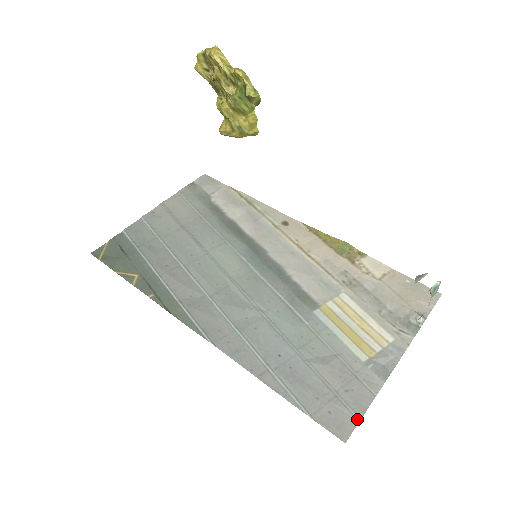
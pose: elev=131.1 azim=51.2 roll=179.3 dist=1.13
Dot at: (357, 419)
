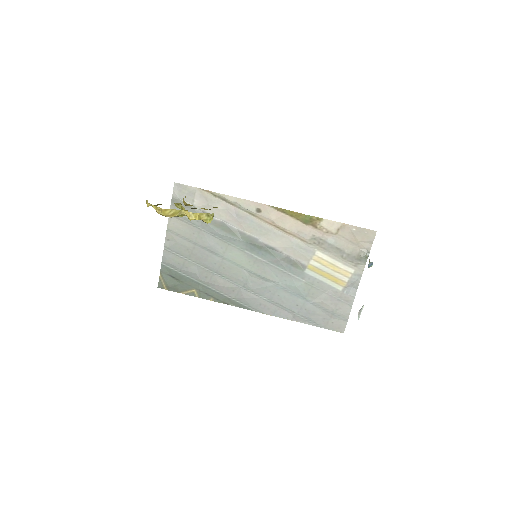
Dot at: (346, 321)
